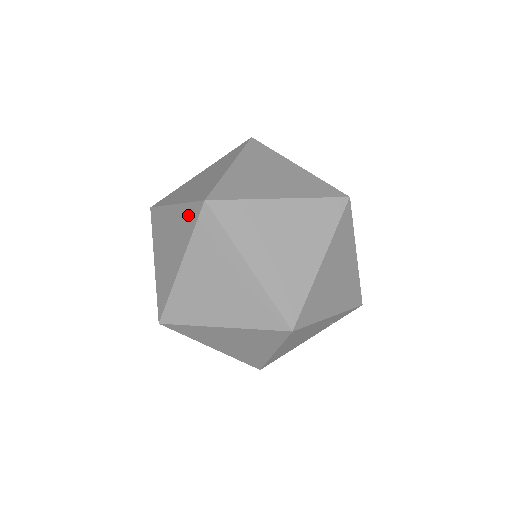
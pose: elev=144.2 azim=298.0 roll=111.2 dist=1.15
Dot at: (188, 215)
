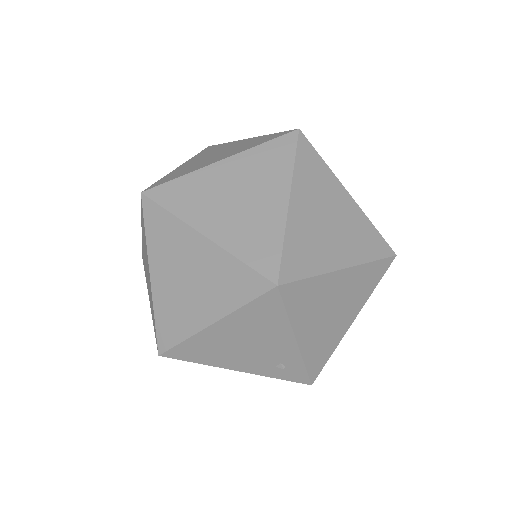
Dot at: (270, 153)
